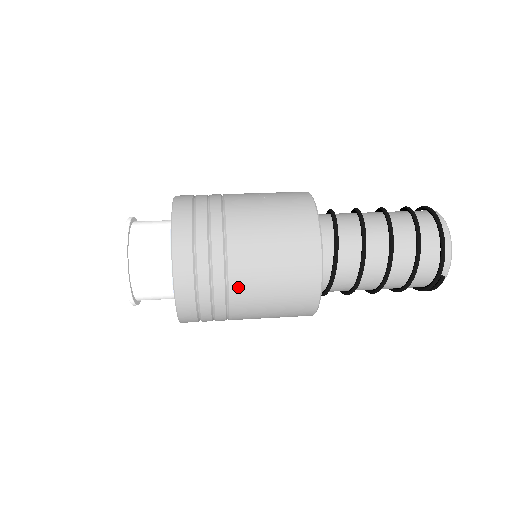
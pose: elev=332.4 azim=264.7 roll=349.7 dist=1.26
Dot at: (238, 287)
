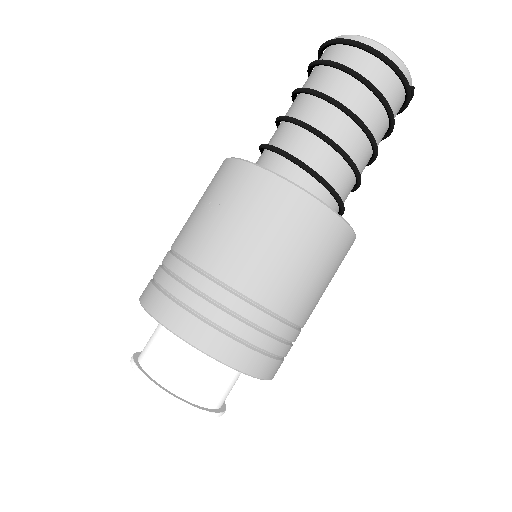
Dot at: (295, 311)
